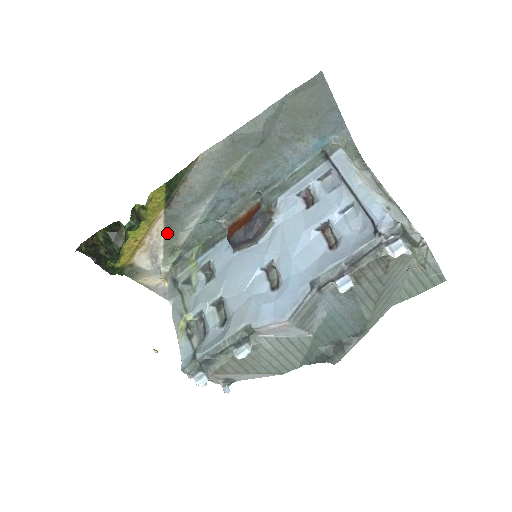
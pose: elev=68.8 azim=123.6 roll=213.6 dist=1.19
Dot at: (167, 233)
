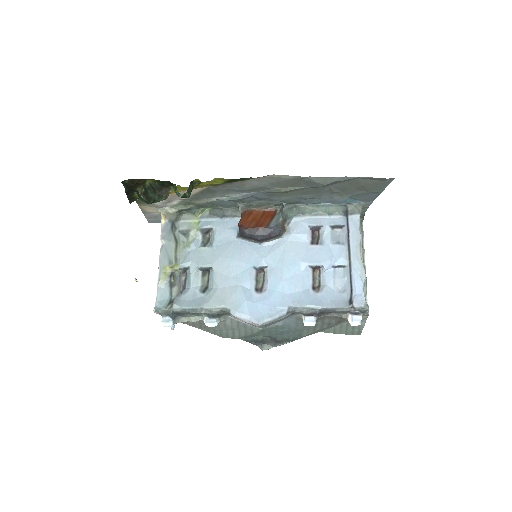
Dot at: (196, 195)
